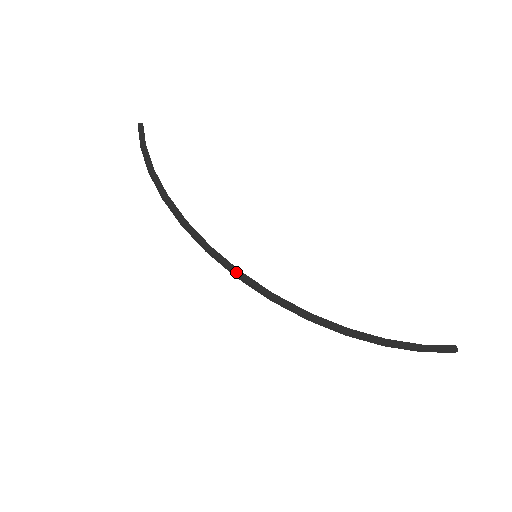
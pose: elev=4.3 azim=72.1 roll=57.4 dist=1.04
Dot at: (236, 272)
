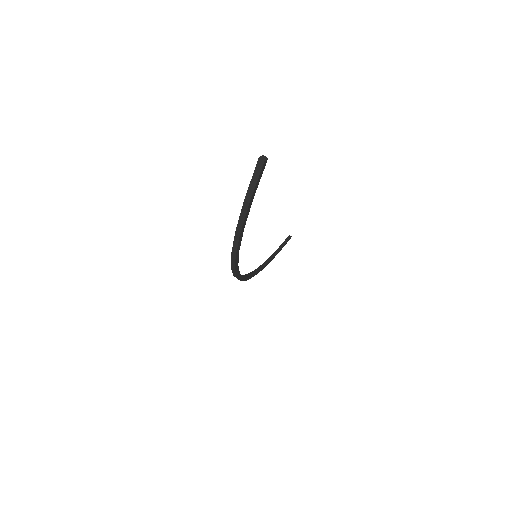
Dot at: (242, 280)
